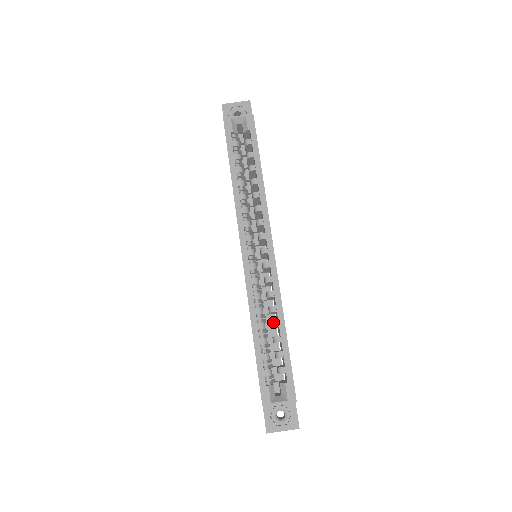
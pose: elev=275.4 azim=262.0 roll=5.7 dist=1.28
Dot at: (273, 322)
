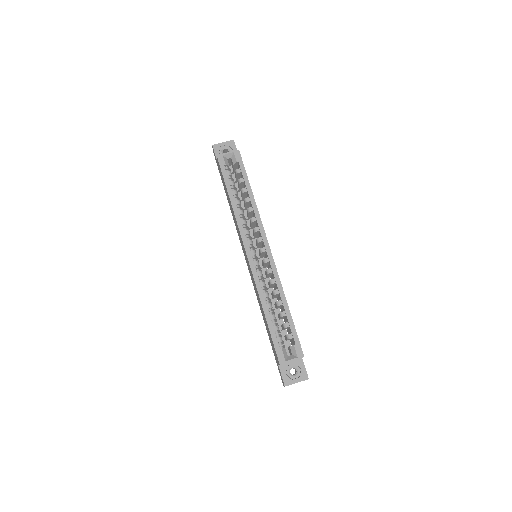
Dot at: (278, 302)
